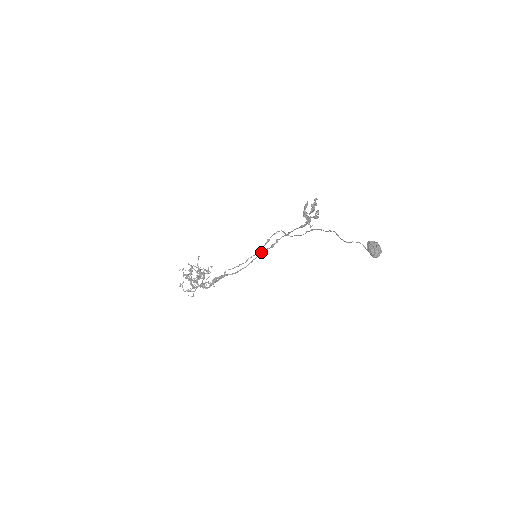
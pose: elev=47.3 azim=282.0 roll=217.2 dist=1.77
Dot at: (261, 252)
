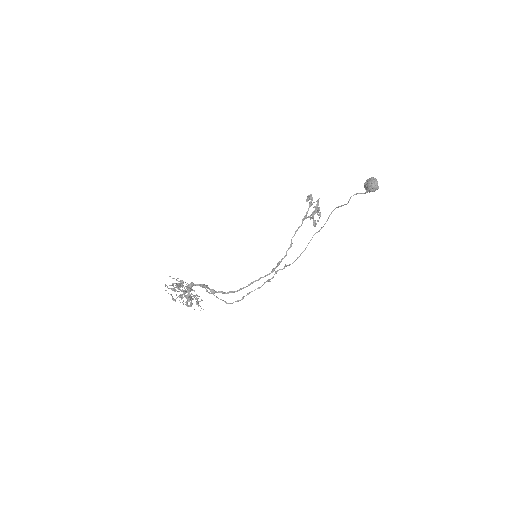
Dot at: (260, 277)
